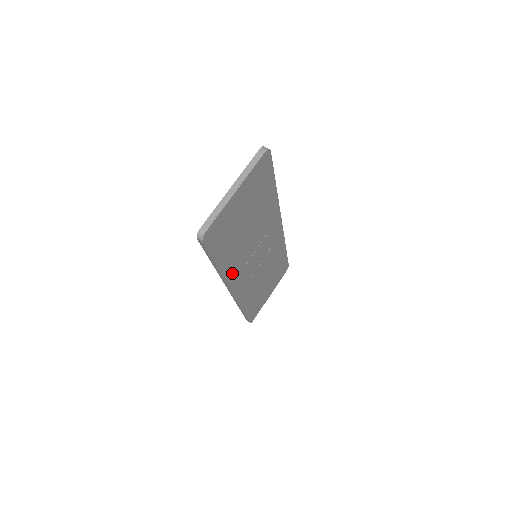
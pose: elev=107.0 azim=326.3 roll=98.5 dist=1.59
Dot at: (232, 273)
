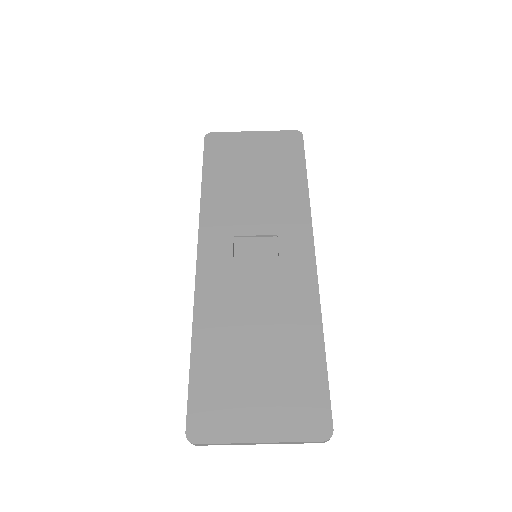
Dot at: (209, 300)
